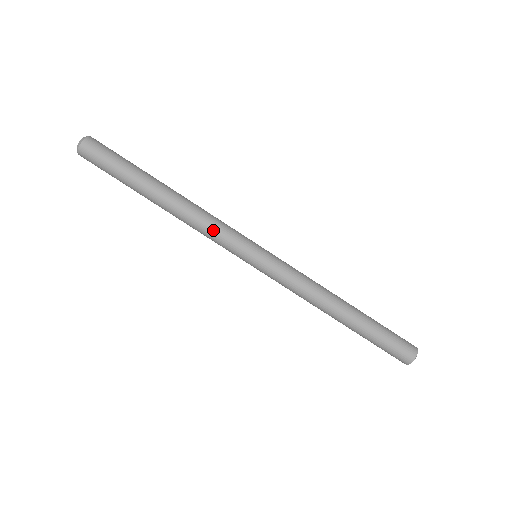
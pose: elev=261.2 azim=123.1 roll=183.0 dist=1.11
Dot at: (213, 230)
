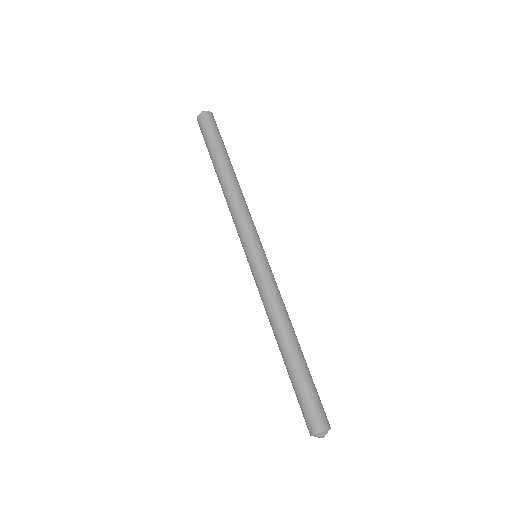
Dot at: (237, 215)
